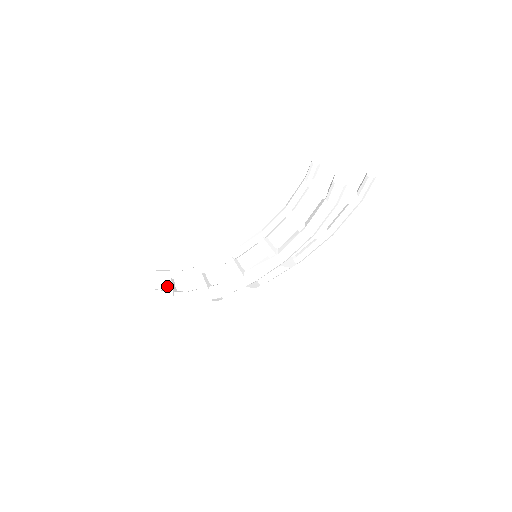
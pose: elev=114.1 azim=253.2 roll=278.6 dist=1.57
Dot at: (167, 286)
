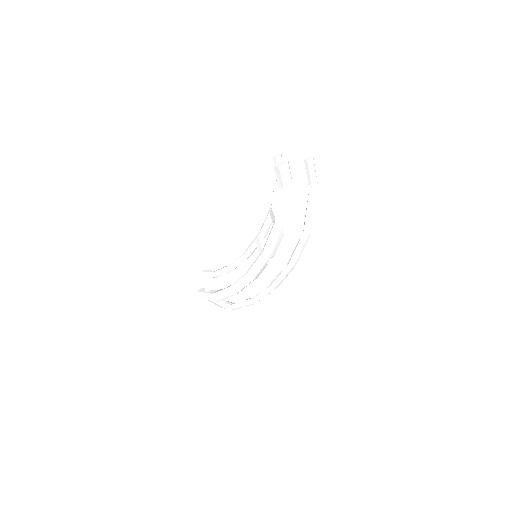
Dot at: (206, 283)
